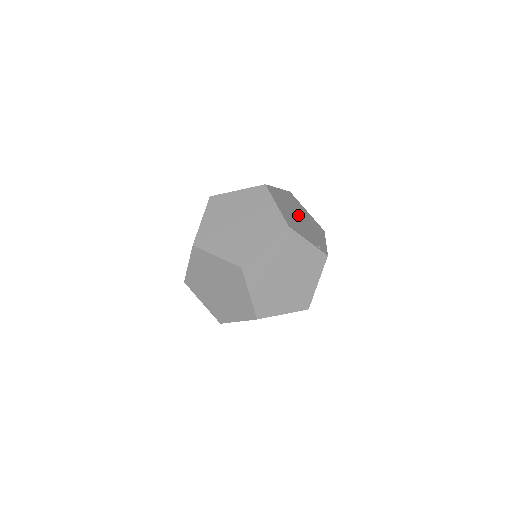
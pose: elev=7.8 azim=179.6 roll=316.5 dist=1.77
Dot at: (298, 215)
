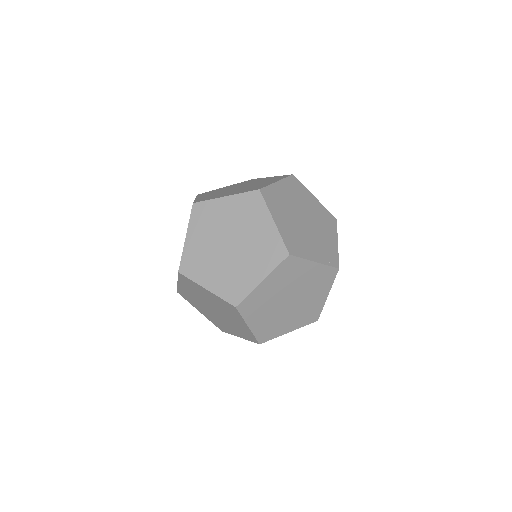
Dot at: (303, 217)
